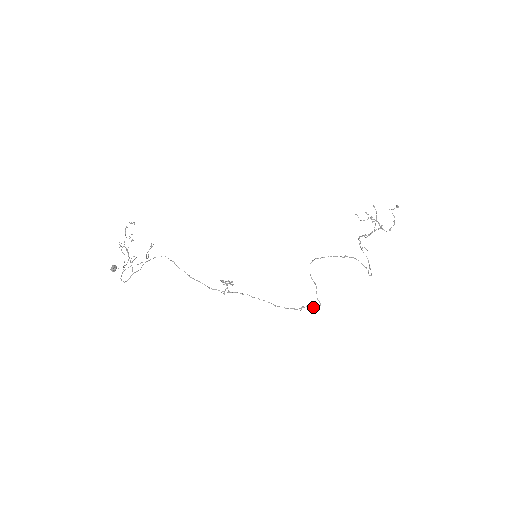
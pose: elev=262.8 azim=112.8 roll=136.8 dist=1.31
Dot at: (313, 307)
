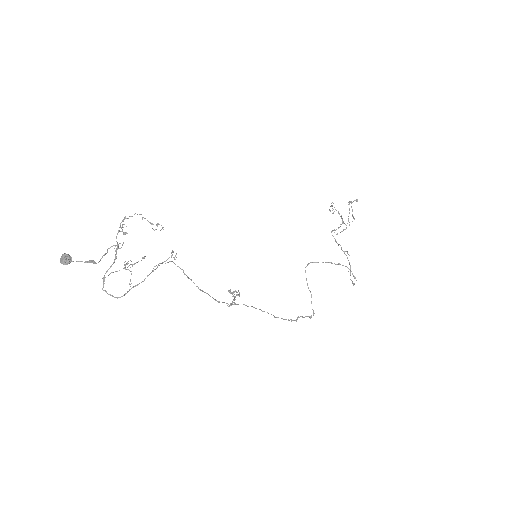
Dot at: (306, 316)
